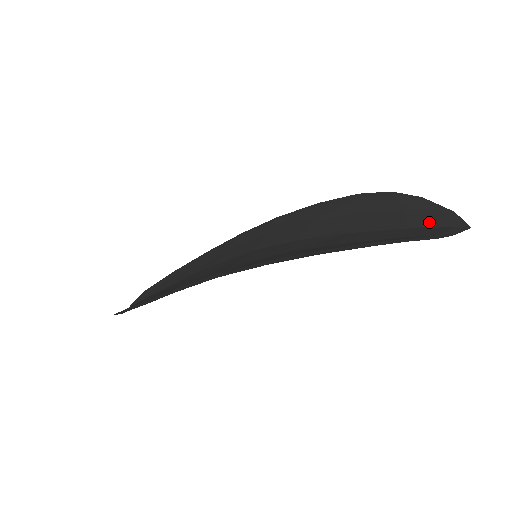
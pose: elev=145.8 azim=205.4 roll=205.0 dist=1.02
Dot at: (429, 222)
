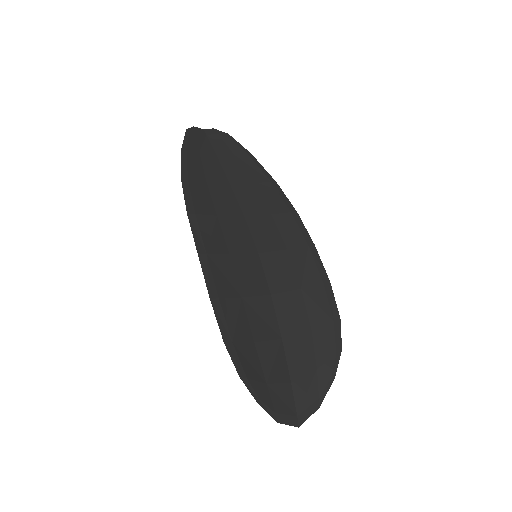
Dot at: (301, 395)
